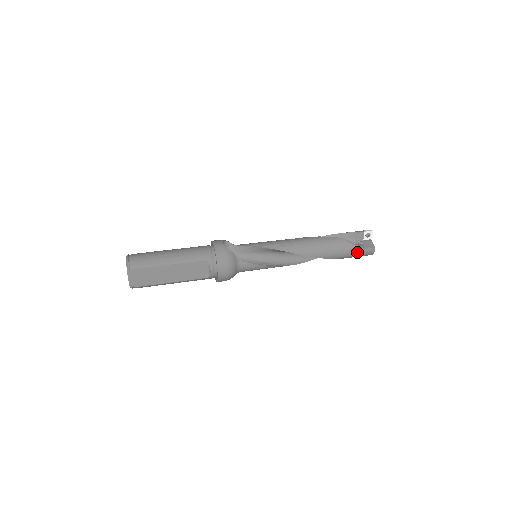
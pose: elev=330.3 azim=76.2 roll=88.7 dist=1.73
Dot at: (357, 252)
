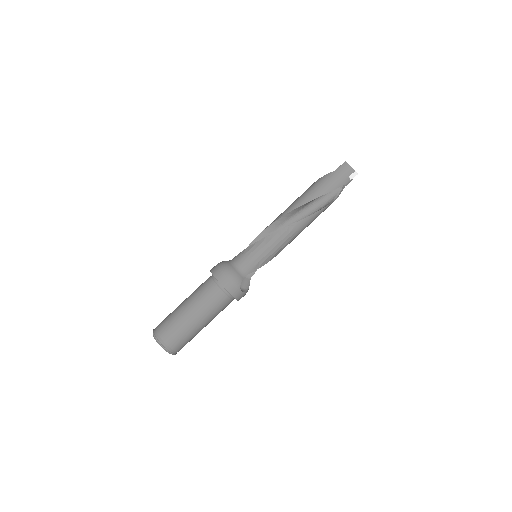
Dot at: occluded
